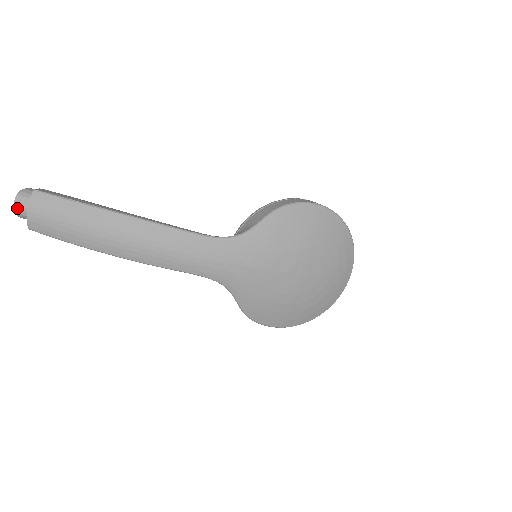
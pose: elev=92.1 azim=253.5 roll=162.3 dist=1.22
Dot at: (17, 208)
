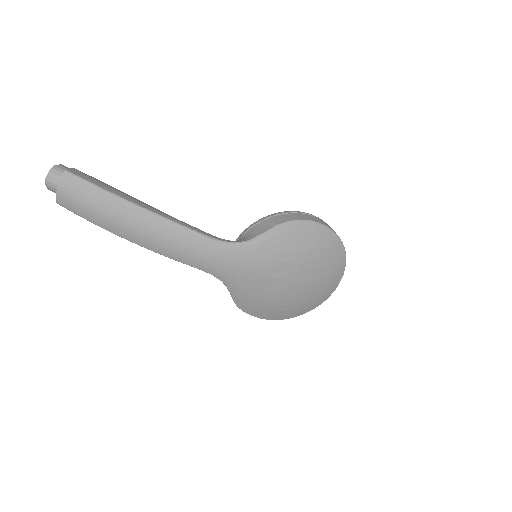
Dot at: (48, 183)
